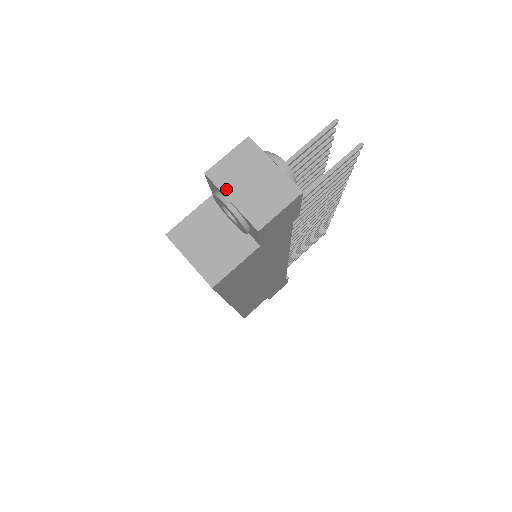
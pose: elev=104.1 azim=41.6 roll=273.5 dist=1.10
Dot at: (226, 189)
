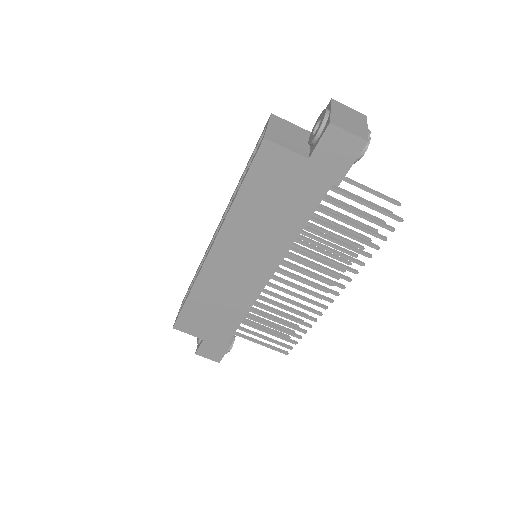
Dot at: (334, 108)
